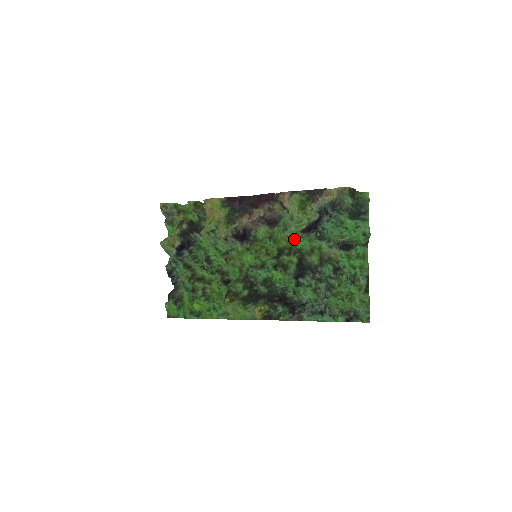
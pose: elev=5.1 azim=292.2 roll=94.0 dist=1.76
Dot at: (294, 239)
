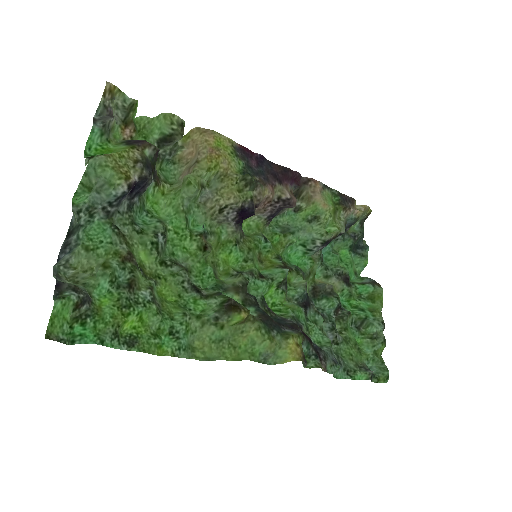
Dot at: (287, 251)
